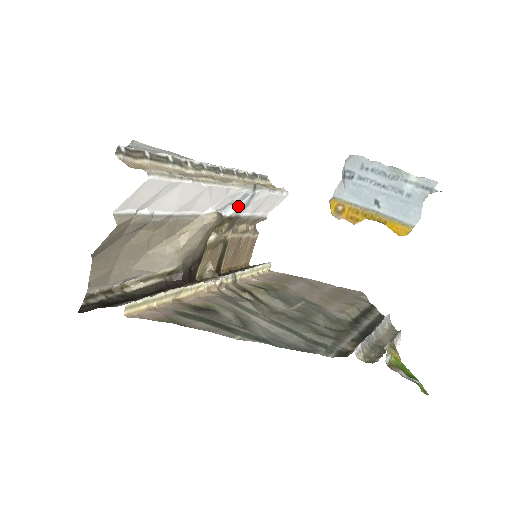
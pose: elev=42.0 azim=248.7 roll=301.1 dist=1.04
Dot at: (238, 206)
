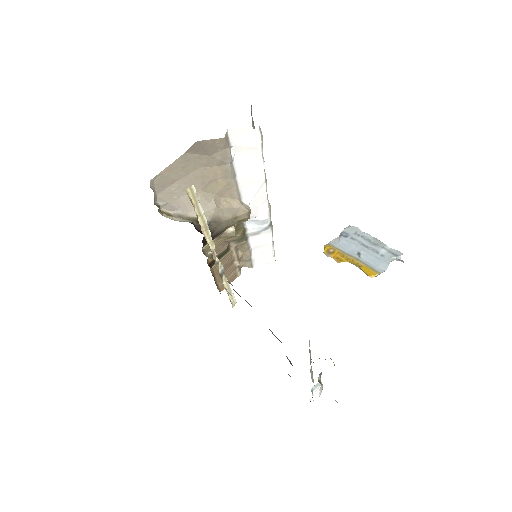
Dot at: (255, 227)
